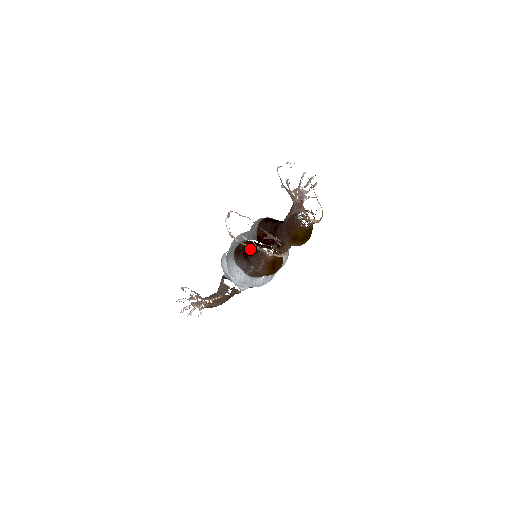
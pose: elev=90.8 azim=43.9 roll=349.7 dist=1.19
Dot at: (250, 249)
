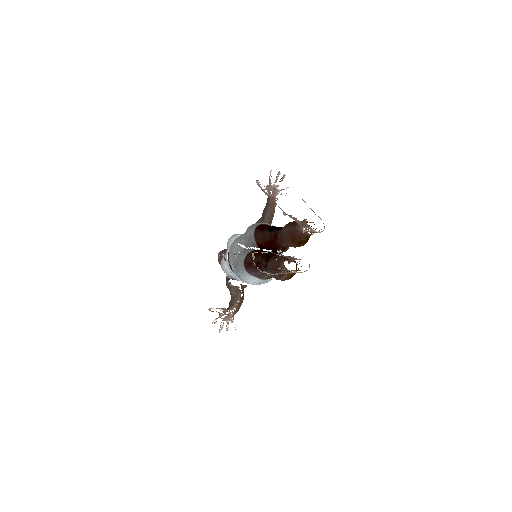
Dot at: (261, 262)
